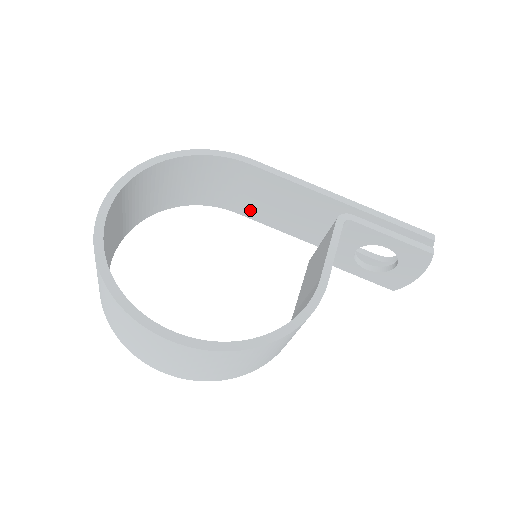
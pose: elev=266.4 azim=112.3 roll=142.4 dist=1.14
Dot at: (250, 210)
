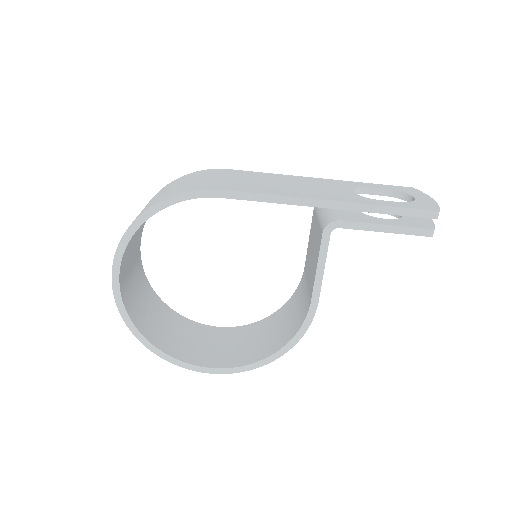
Dot at: occluded
